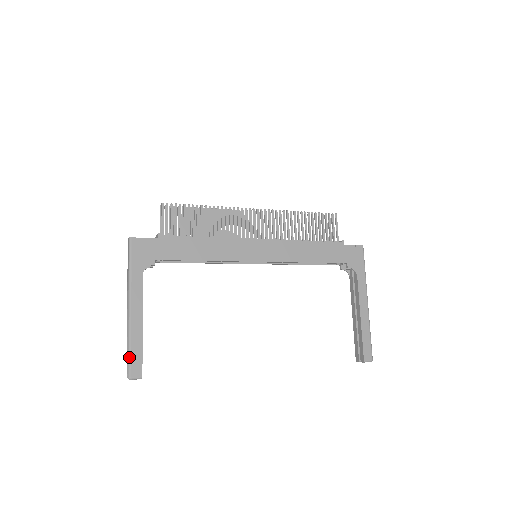
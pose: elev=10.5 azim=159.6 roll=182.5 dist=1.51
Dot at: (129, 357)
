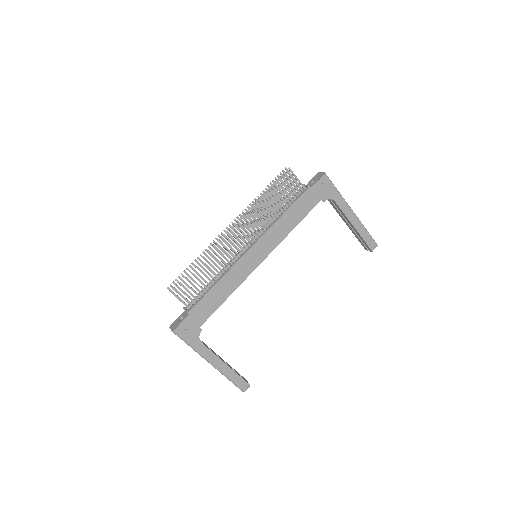
Dot at: (234, 384)
